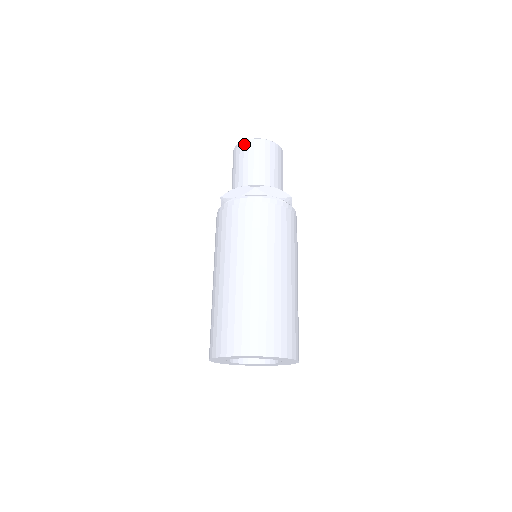
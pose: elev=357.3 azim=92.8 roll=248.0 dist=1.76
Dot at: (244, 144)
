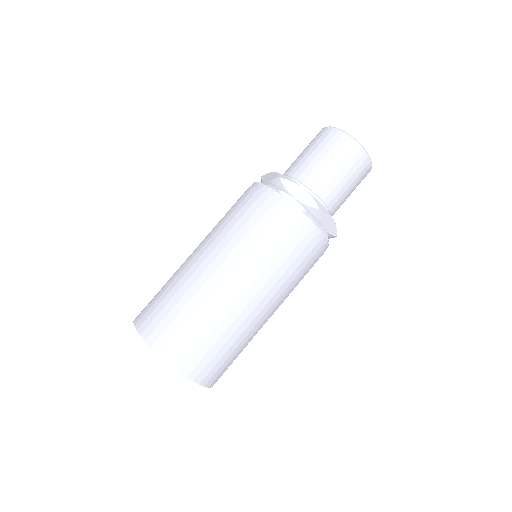
Dot at: (322, 130)
